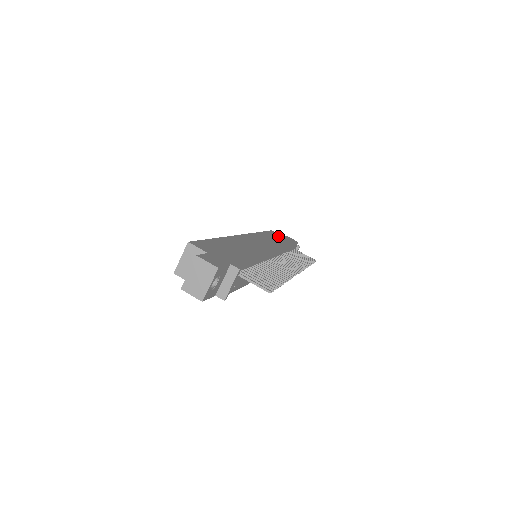
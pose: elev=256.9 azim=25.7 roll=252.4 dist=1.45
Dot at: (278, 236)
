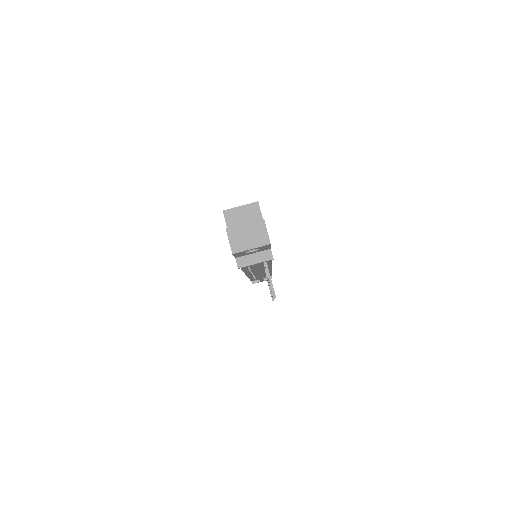
Dot at: occluded
